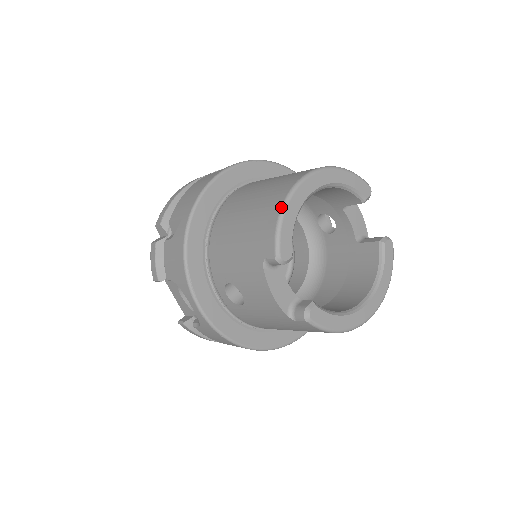
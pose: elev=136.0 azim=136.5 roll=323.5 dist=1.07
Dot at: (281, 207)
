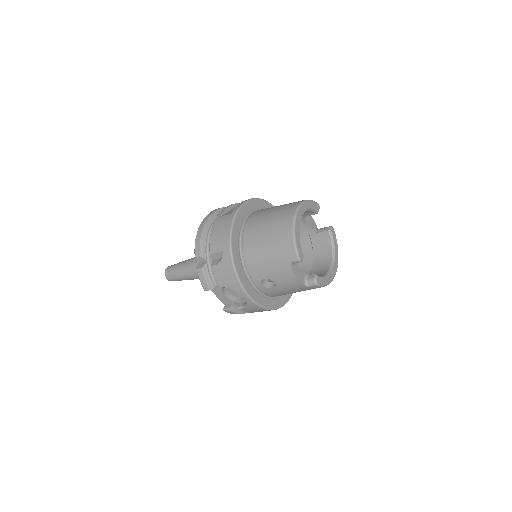
Dot at: (293, 234)
